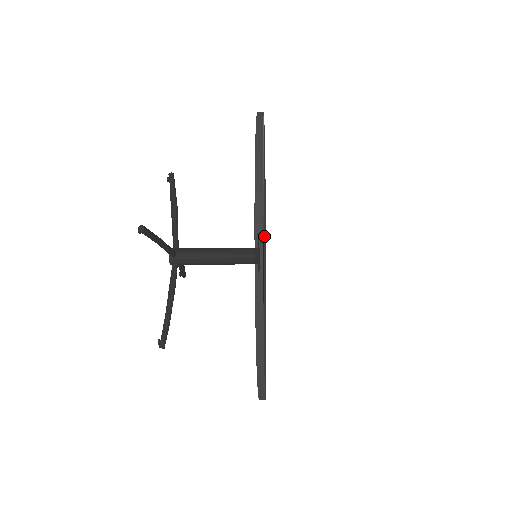
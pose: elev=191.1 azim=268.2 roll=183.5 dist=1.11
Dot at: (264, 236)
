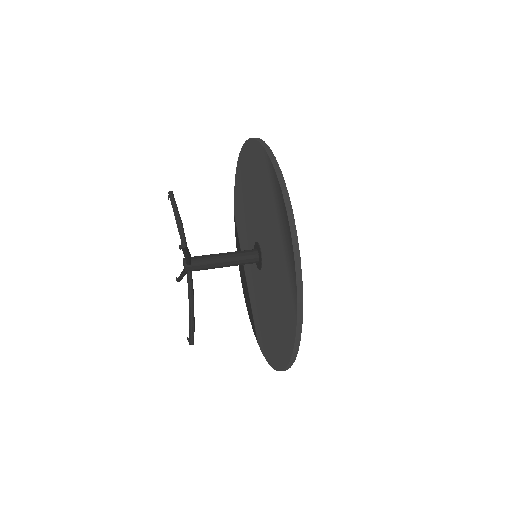
Dot at: occluded
